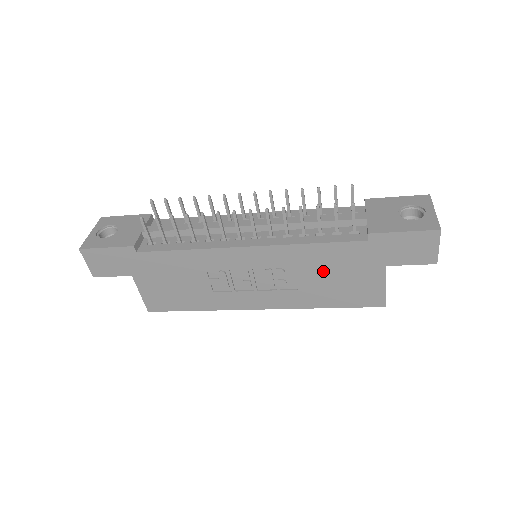
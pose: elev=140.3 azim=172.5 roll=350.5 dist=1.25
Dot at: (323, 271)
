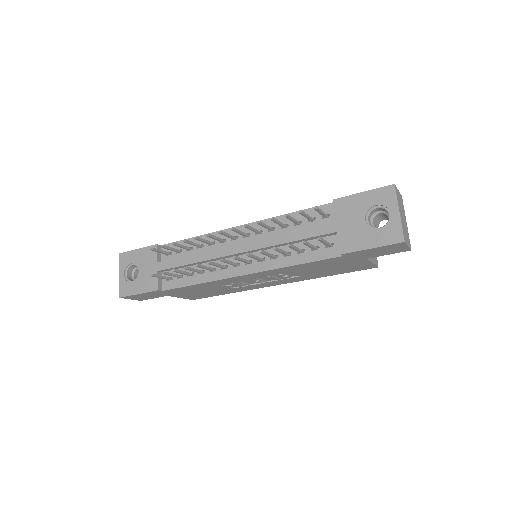
Dot at: (314, 269)
